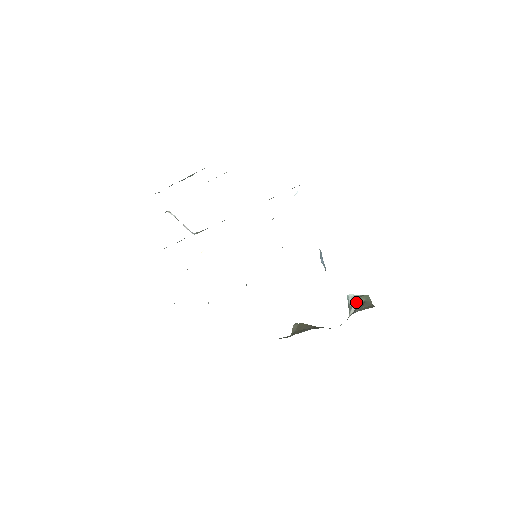
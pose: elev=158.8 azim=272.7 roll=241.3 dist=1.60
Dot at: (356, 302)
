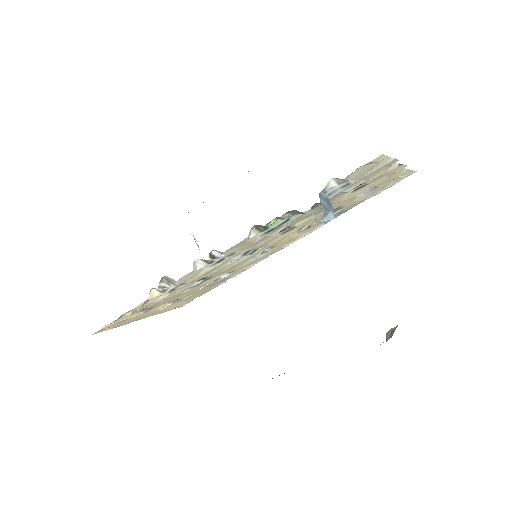
Dot at: (395, 327)
